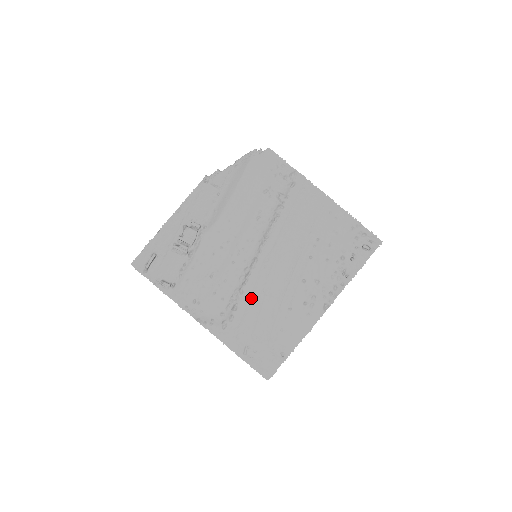
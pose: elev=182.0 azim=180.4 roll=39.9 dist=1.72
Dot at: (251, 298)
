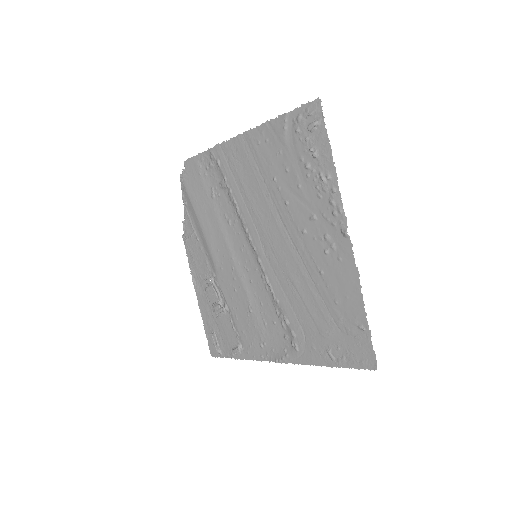
Dot at: (287, 298)
